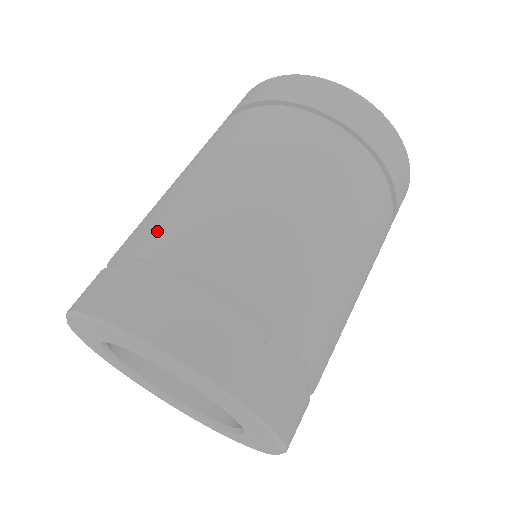
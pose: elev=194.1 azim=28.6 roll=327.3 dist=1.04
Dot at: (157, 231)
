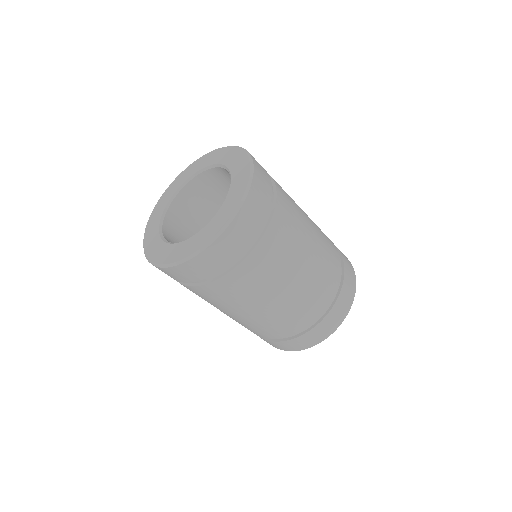
Dot at: occluded
